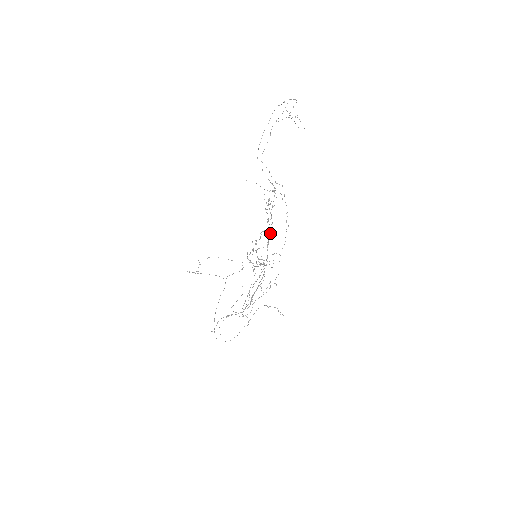
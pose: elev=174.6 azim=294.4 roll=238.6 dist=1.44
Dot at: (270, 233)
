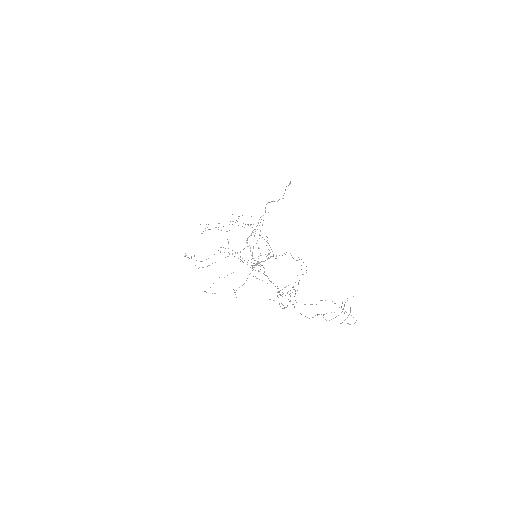
Dot at: occluded
